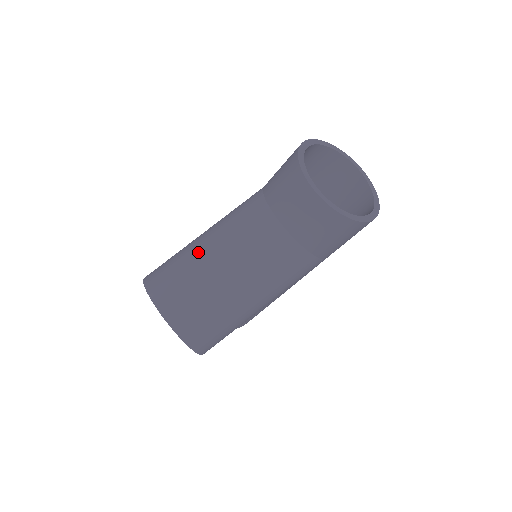
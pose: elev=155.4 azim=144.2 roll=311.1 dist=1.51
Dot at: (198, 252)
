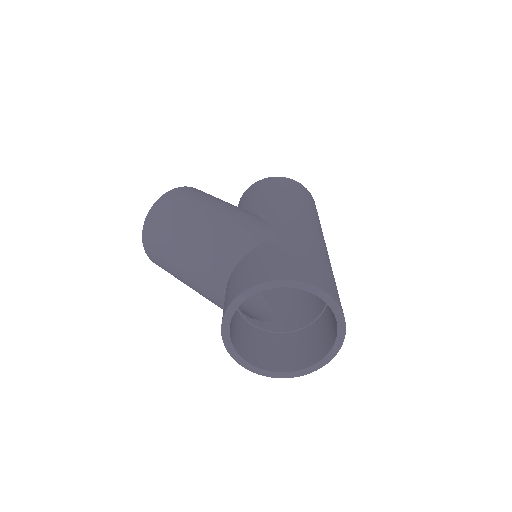
Dot at: (181, 233)
